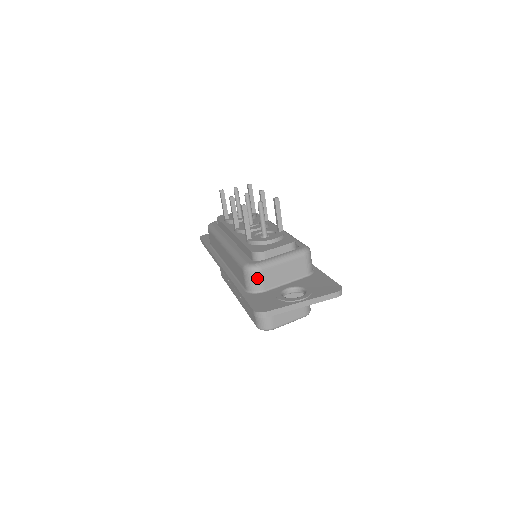
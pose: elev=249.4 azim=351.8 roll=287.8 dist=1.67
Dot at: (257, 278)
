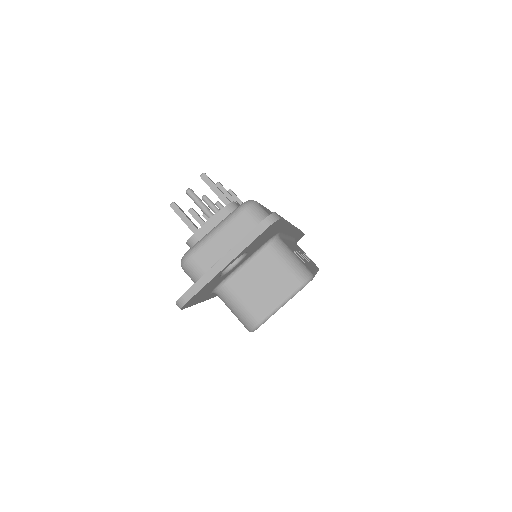
Dot at: (193, 268)
